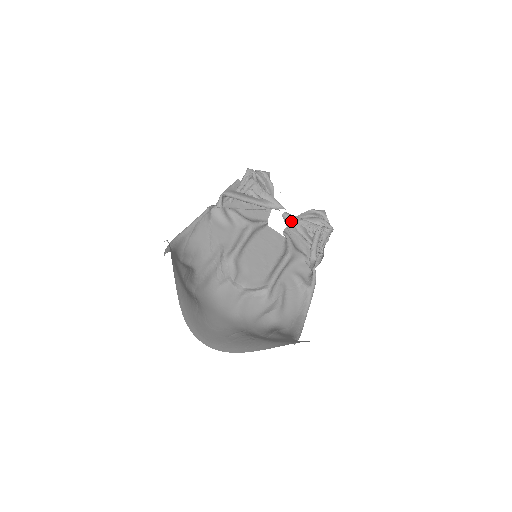
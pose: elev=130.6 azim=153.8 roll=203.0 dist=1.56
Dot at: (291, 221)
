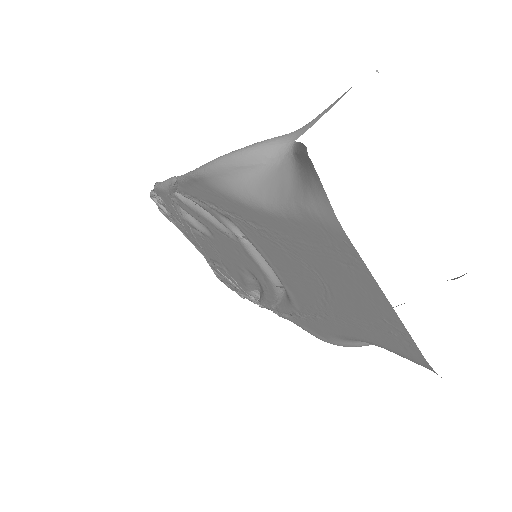
Dot at: (215, 261)
